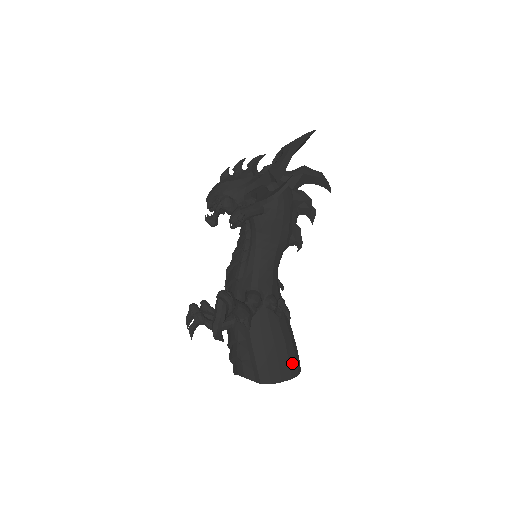
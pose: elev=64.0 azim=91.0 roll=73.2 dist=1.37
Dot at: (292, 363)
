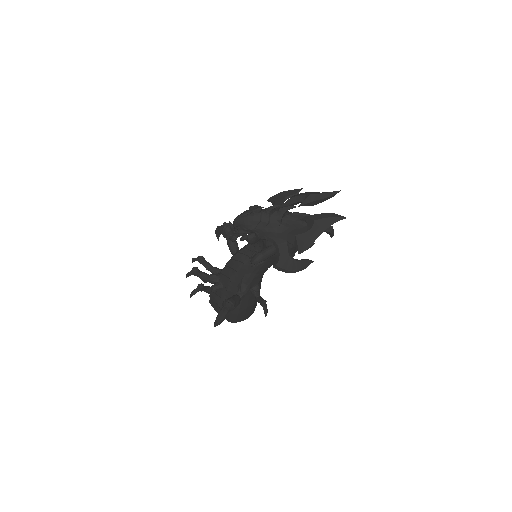
Dot at: (252, 311)
